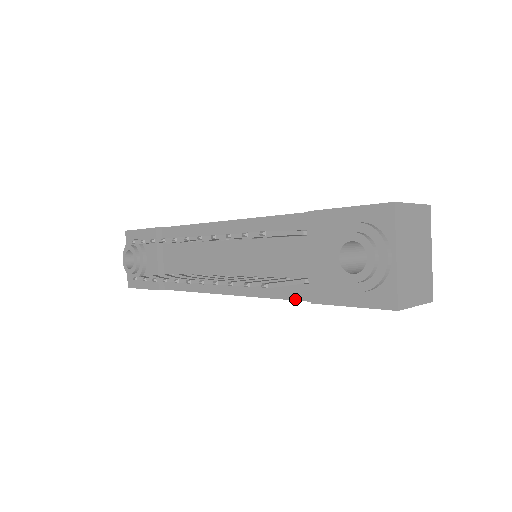
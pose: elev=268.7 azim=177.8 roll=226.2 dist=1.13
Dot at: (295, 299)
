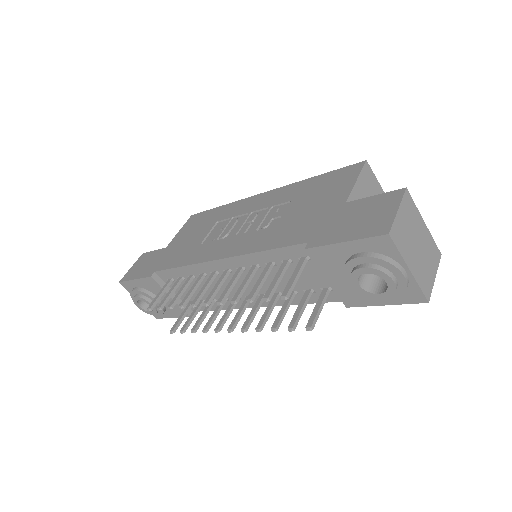
Dot at: (326, 302)
